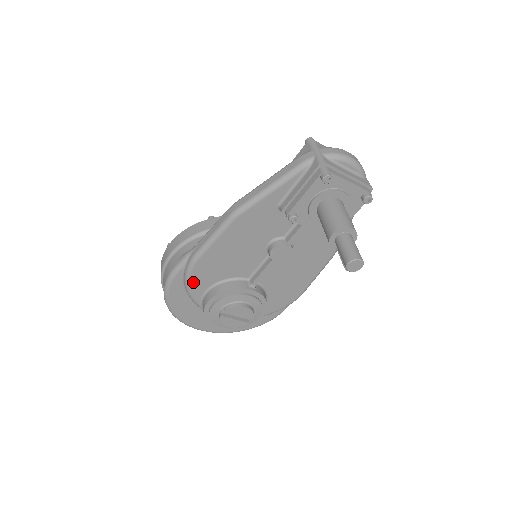
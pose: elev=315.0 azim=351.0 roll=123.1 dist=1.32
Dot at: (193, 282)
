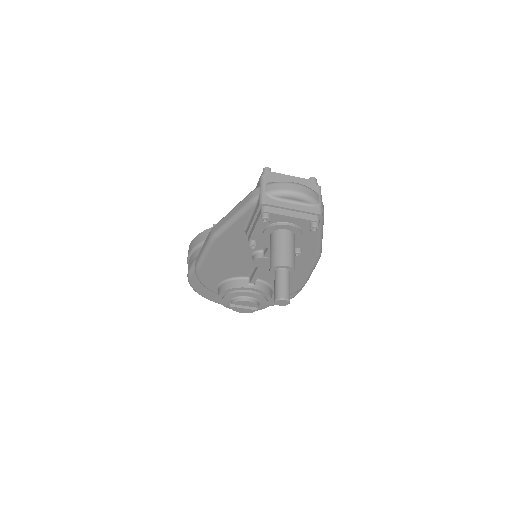
Dot at: (204, 281)
